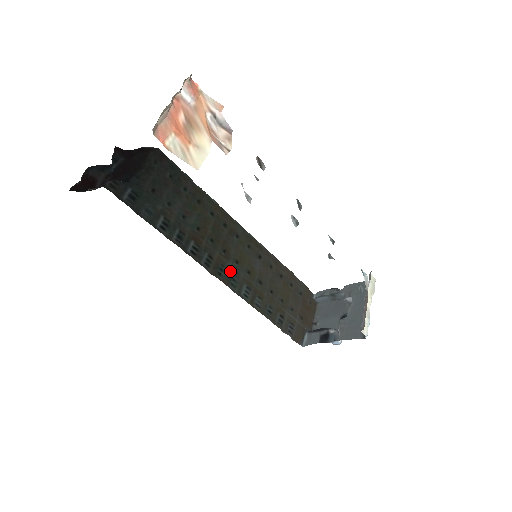
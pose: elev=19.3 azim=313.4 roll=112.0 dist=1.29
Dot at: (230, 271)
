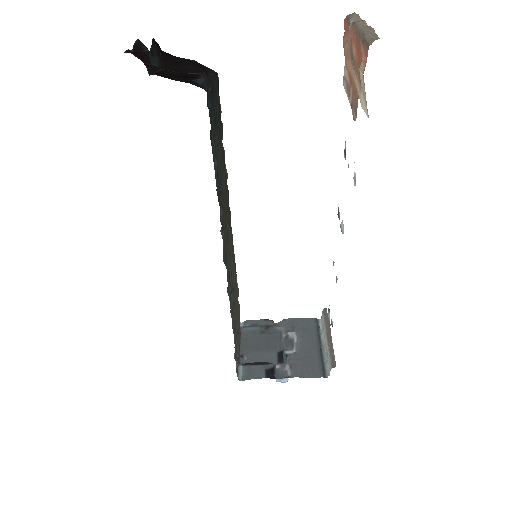
Dot at: (227, 265)
